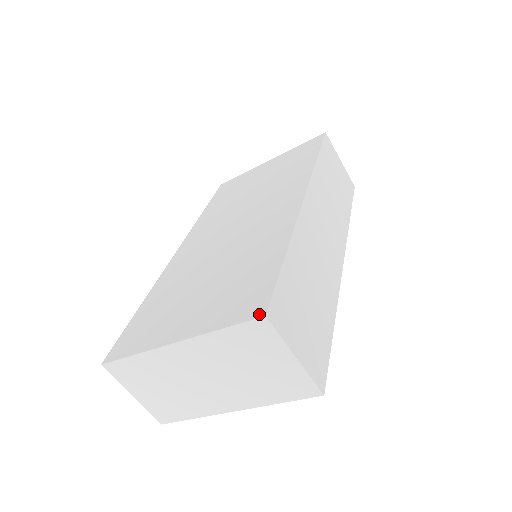
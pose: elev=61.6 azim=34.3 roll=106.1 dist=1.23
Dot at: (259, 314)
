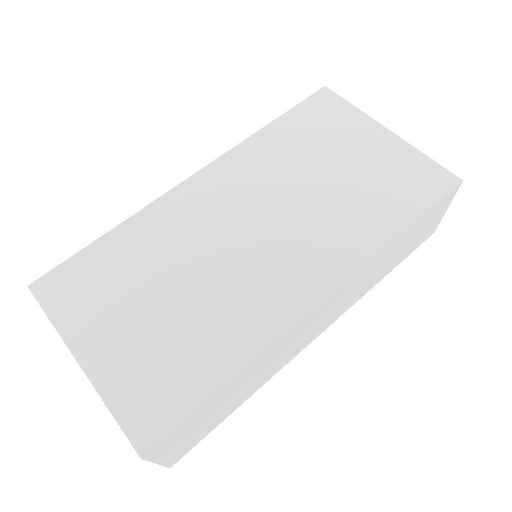
Dot at: (140, 448)
